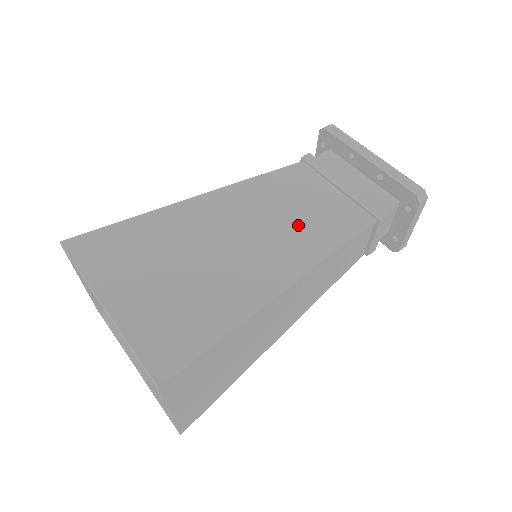
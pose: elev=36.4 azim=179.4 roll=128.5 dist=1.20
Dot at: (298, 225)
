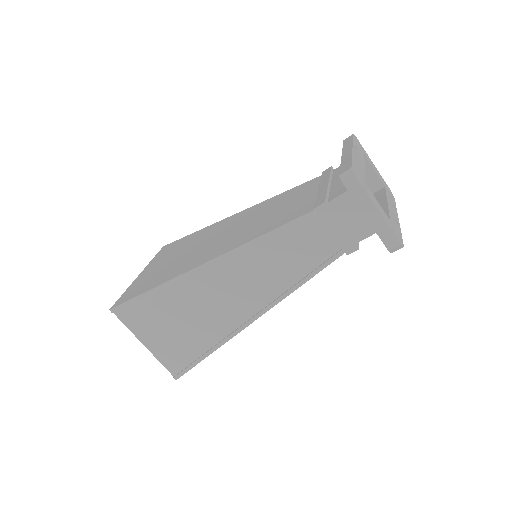
Dot at: (259, 223)
